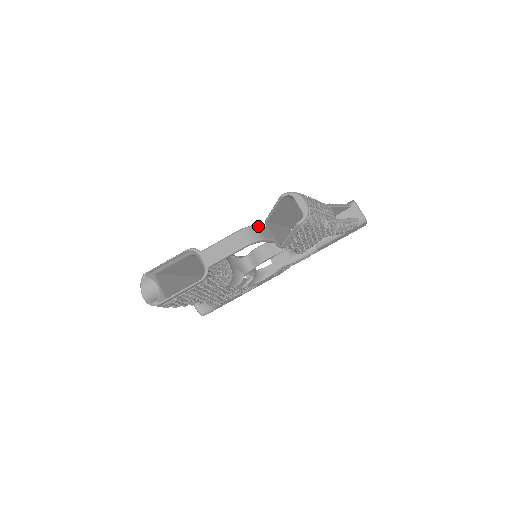
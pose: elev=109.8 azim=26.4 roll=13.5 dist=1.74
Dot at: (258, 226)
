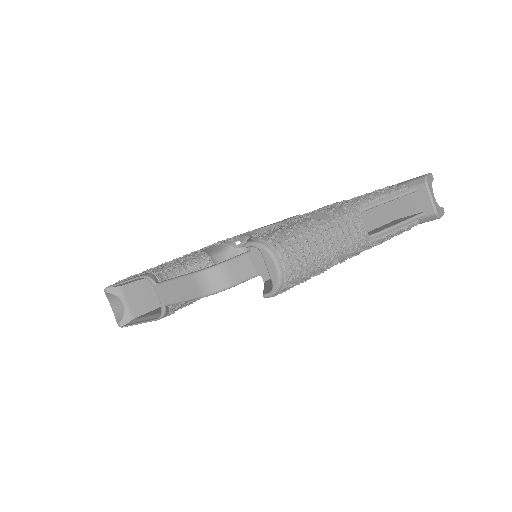
Dot at: (226, 264)
